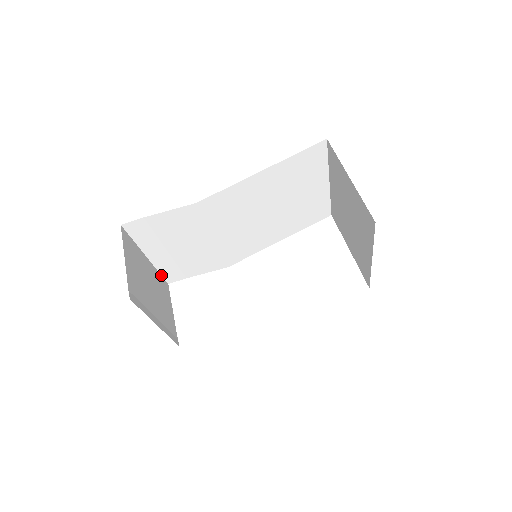
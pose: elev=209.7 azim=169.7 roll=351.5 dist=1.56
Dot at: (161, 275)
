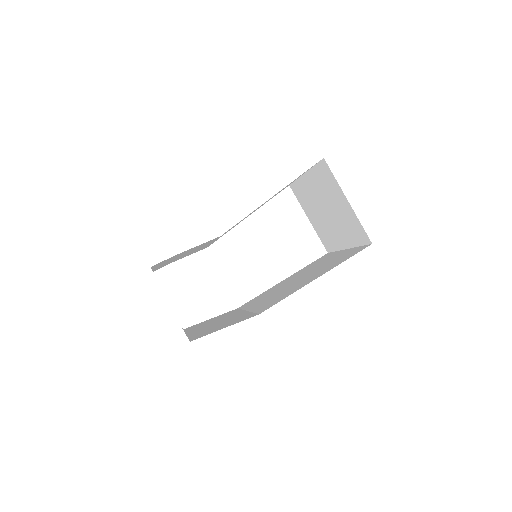
Dot at: occluded
